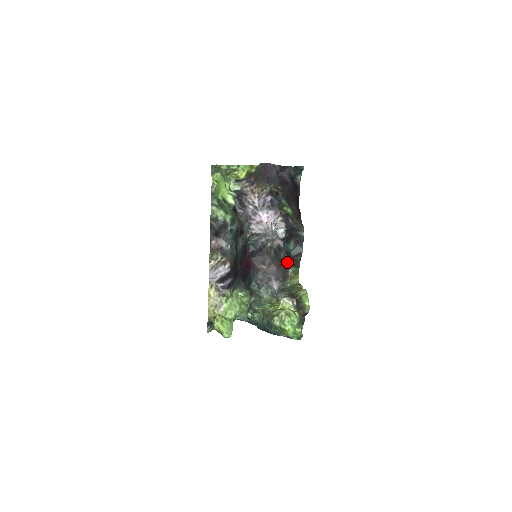
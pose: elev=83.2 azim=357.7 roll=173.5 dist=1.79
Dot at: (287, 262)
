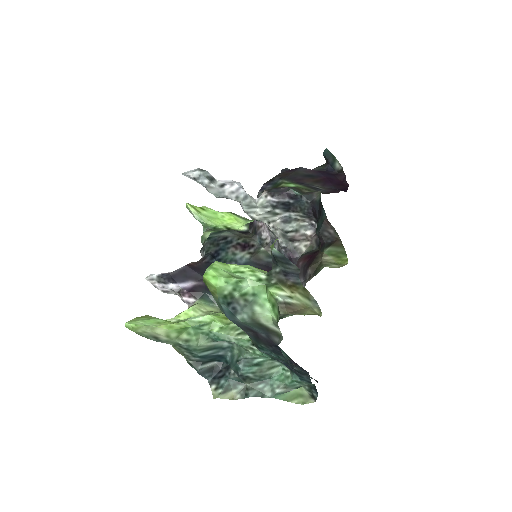
Dot at: (320, 248)
